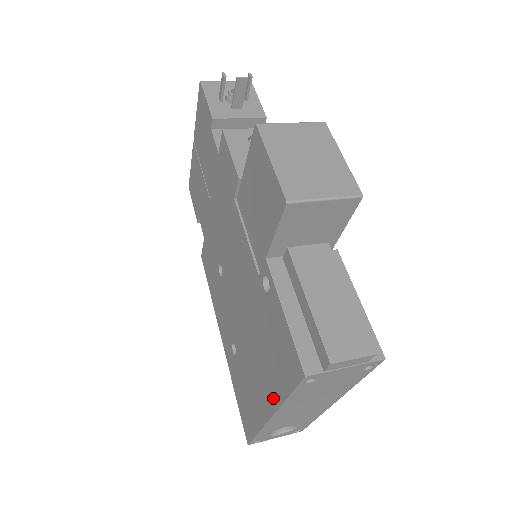
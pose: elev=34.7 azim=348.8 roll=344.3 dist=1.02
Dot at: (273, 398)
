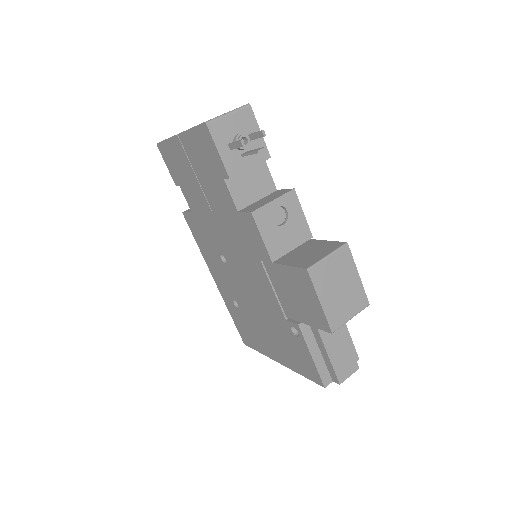
Dot at: (286, 363)
